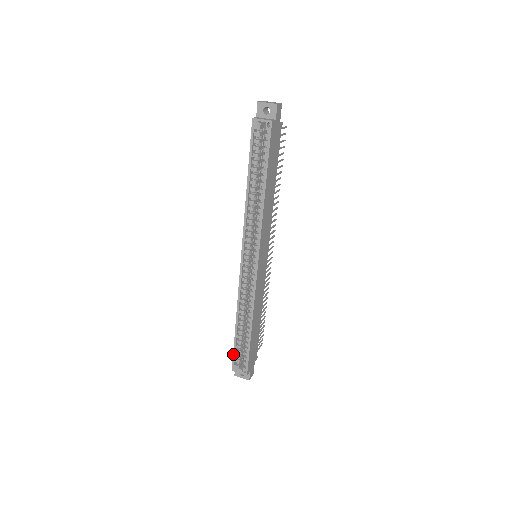
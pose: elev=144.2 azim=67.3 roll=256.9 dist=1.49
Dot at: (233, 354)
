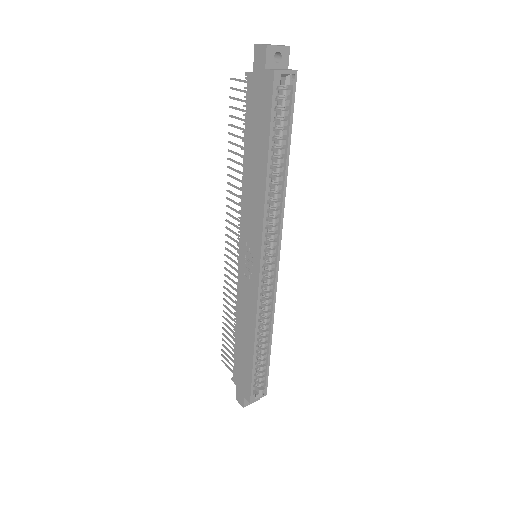
Dot at: (251, 384)
